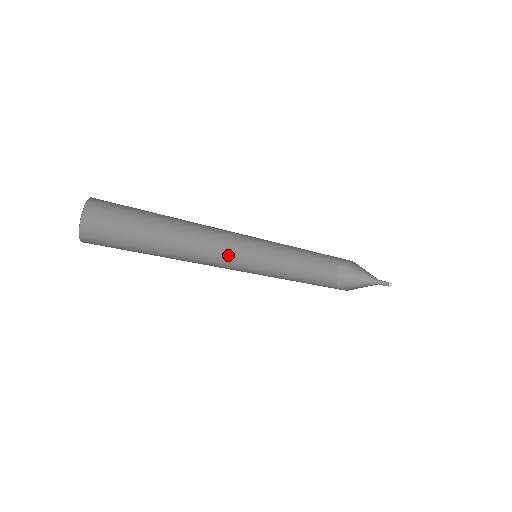
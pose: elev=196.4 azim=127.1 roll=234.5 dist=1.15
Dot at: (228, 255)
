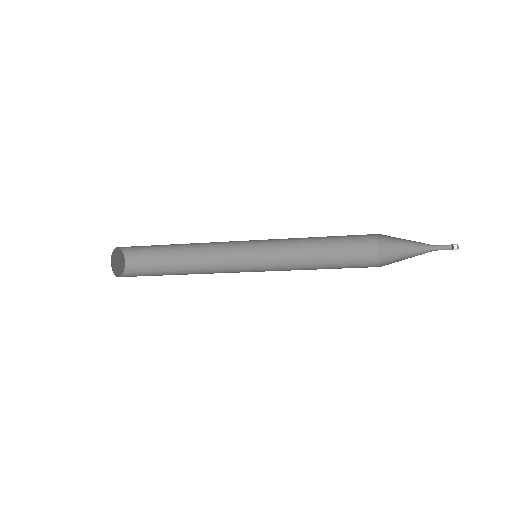
Dot at: (241, 258)
